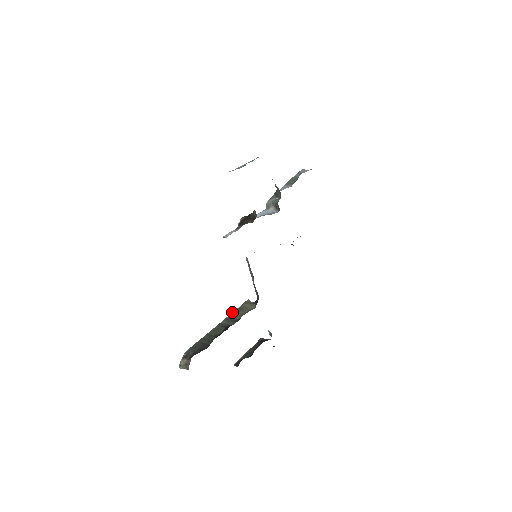
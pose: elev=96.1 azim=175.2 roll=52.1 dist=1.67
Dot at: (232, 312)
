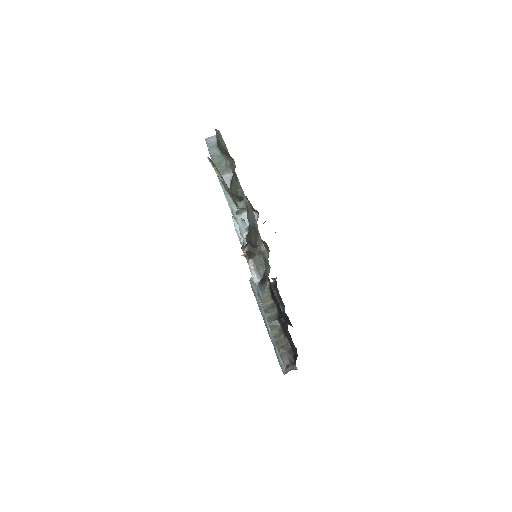
Dot at: (259, 302)
